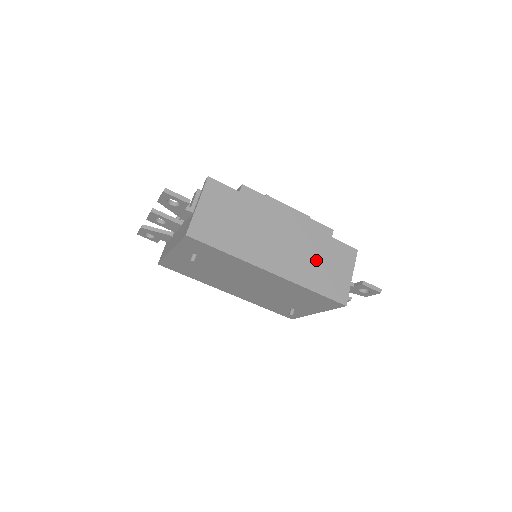
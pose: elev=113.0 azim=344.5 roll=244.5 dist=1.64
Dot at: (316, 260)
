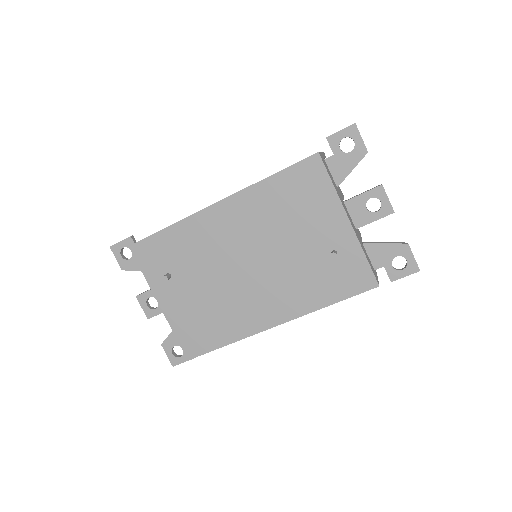
Dot at: occluded
